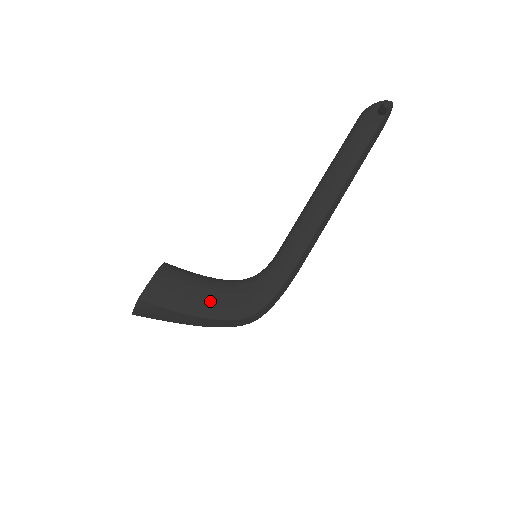
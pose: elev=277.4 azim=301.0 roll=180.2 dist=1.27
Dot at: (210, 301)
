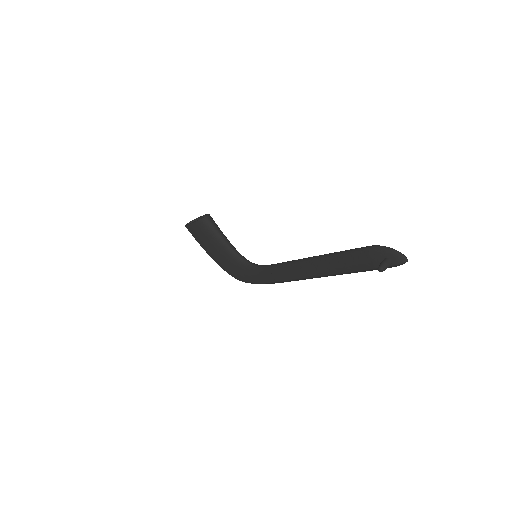
Dot at: (220, 257)
